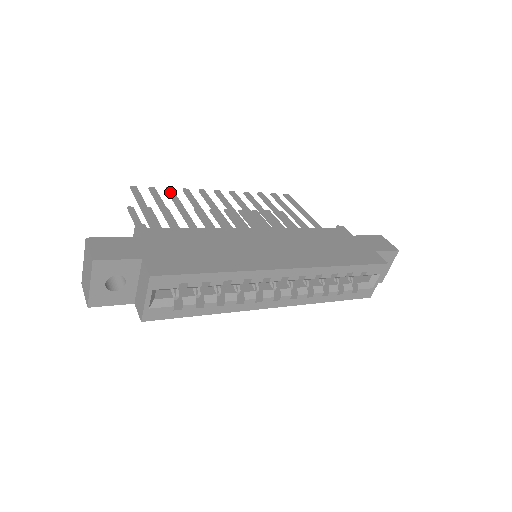
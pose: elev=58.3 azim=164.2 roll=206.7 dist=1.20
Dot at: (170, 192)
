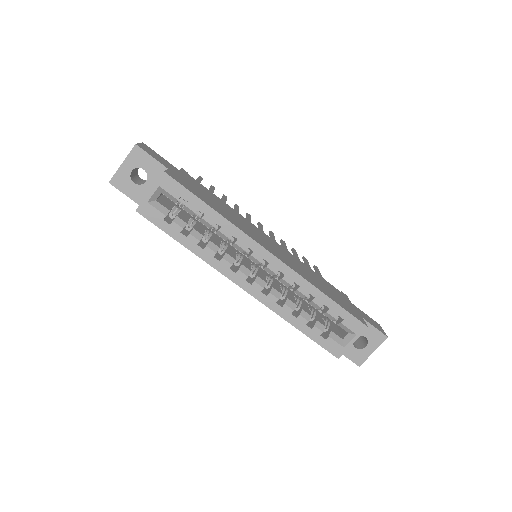
Dot at: (224, 196)
